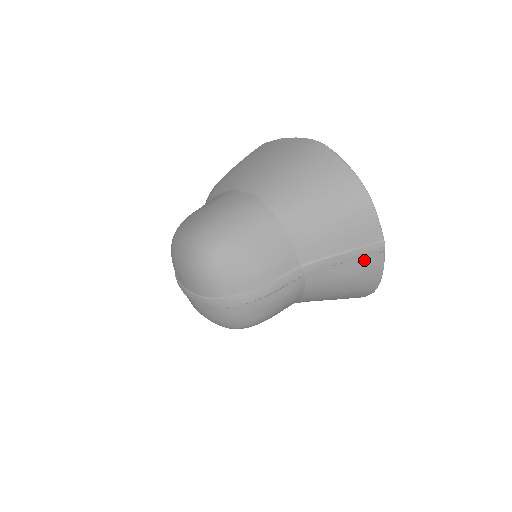
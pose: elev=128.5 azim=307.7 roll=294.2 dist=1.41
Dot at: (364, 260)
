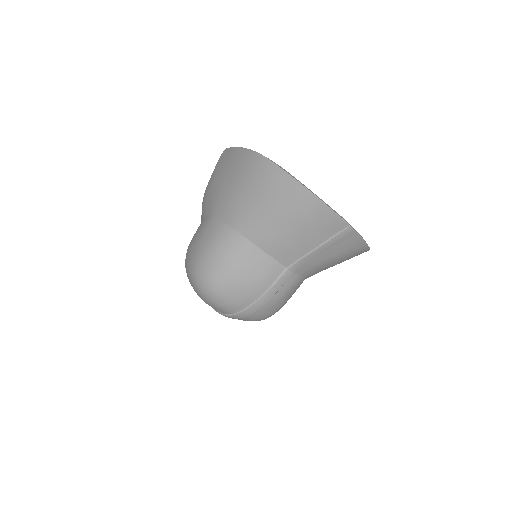
Dot at: (341, 243)
